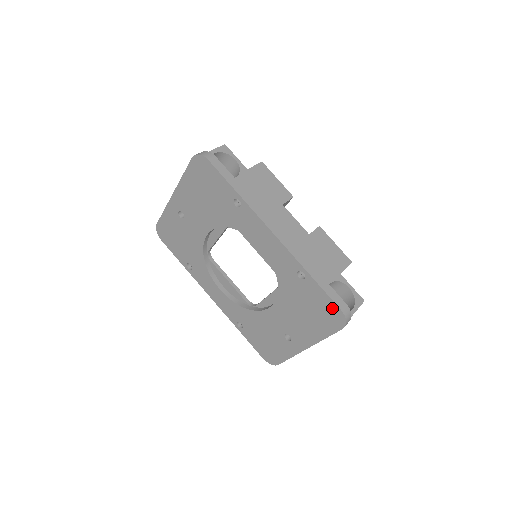
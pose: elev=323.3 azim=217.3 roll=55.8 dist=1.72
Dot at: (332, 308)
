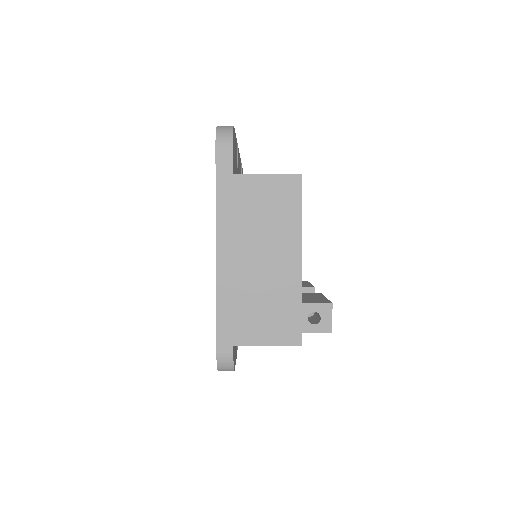
Dot at: occluded
